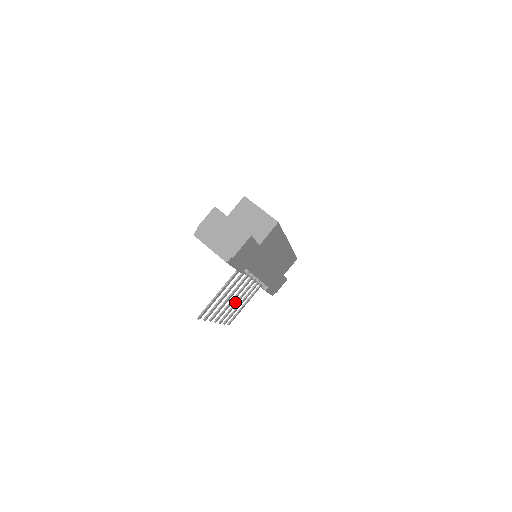
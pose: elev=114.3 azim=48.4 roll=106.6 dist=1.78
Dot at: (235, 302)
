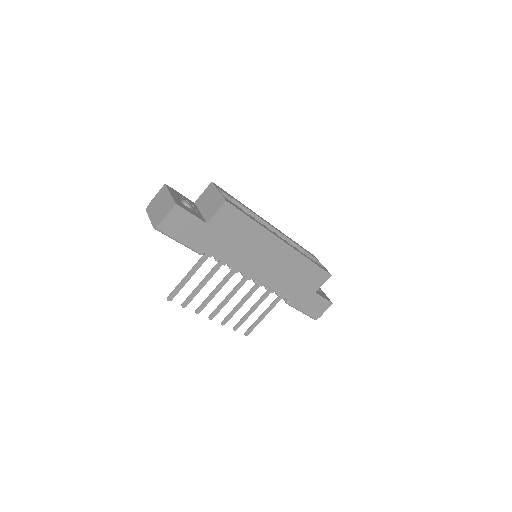
Dot at: (237, 304)
